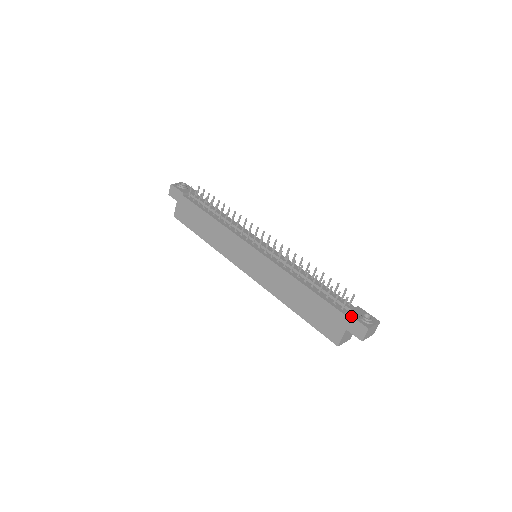
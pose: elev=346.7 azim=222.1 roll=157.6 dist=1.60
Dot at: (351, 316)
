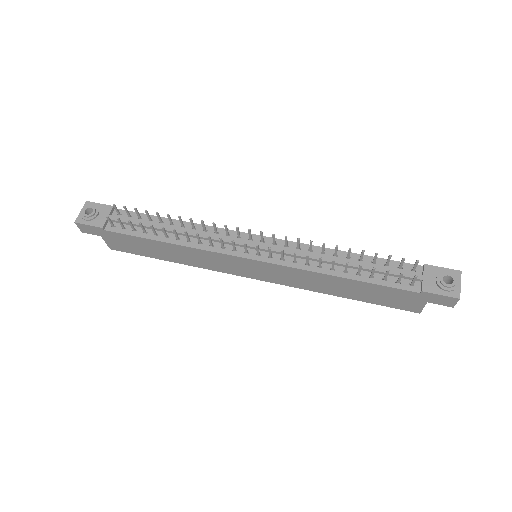
Dot at: (430, 293)
